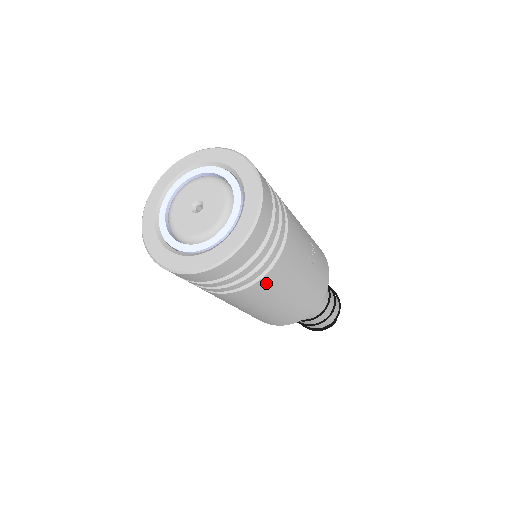
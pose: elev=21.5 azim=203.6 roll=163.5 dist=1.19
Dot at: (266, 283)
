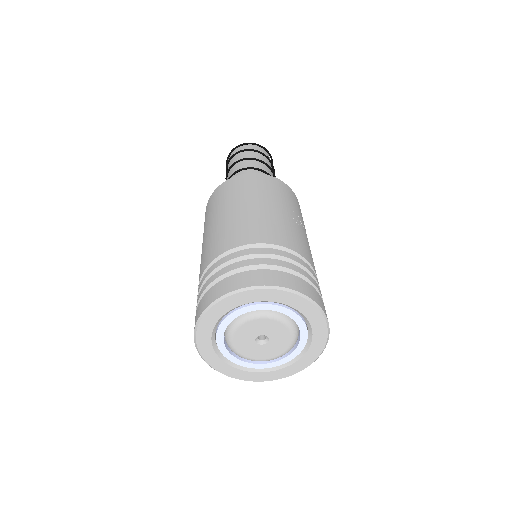
Dot at: occluded
